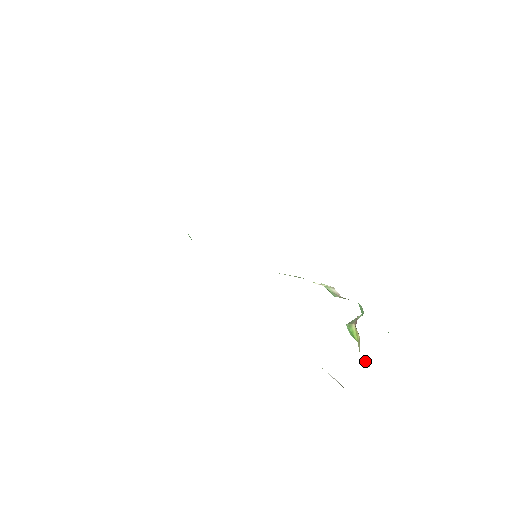
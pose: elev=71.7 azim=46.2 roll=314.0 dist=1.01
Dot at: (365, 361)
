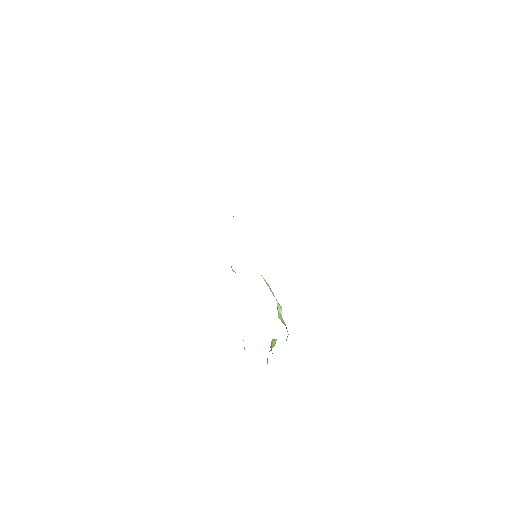
Dot at: (267, 360)
